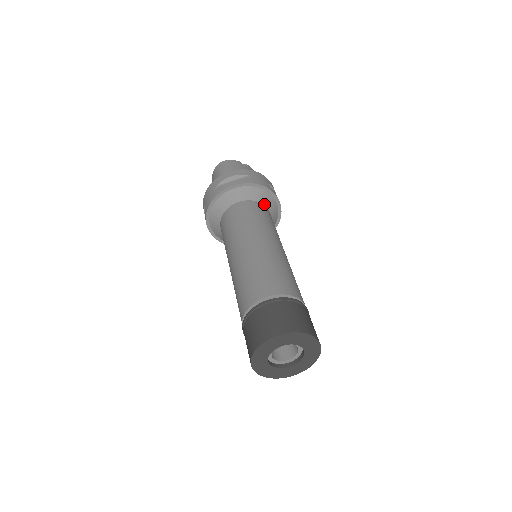
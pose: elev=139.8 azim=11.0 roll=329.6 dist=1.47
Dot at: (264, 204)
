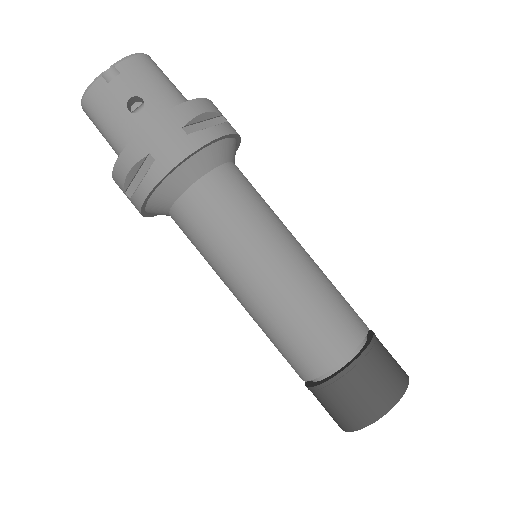
Dot at: (205, 172)
